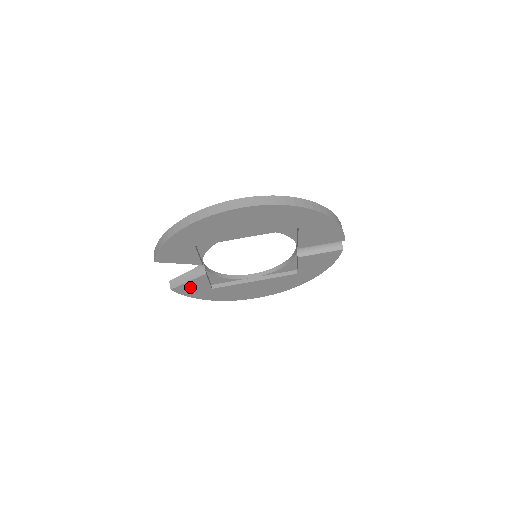
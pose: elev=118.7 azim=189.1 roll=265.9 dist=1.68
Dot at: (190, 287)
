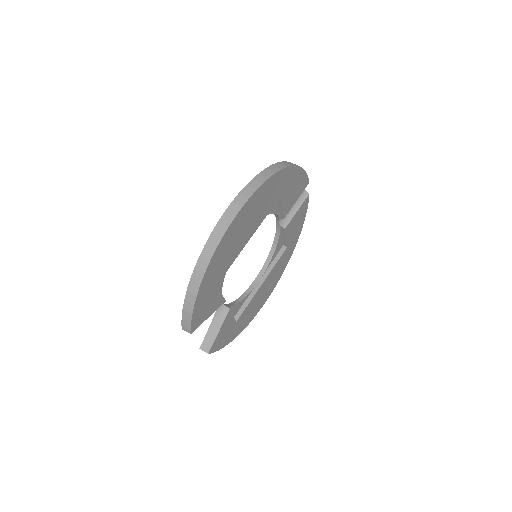
Dot at: (221, 336)
